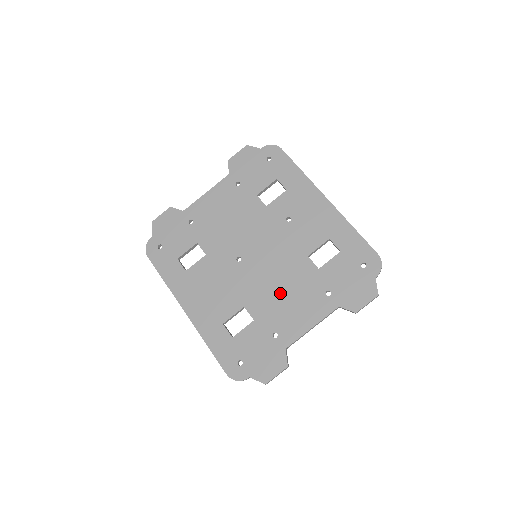
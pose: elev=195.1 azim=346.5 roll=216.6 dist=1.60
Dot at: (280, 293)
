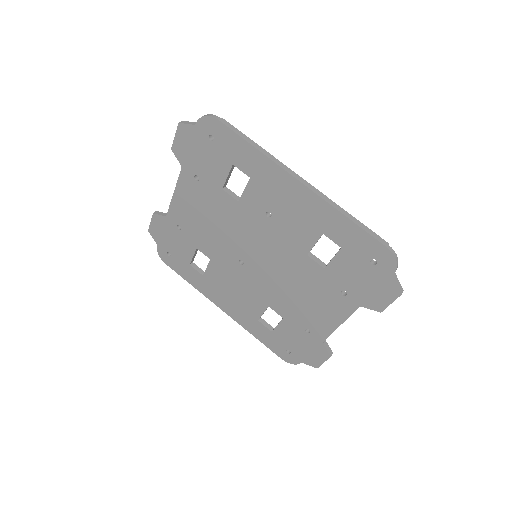
Dot at: (295, 294)
